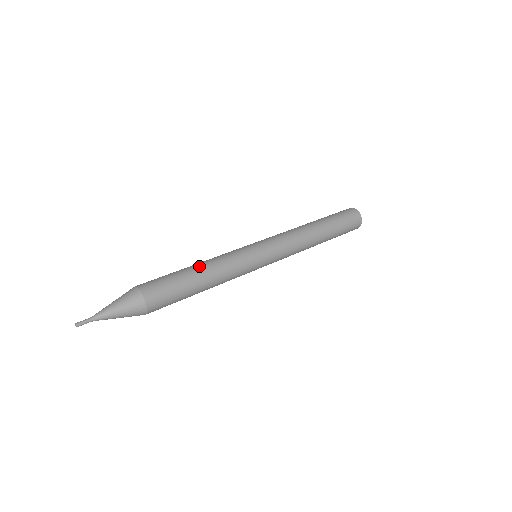
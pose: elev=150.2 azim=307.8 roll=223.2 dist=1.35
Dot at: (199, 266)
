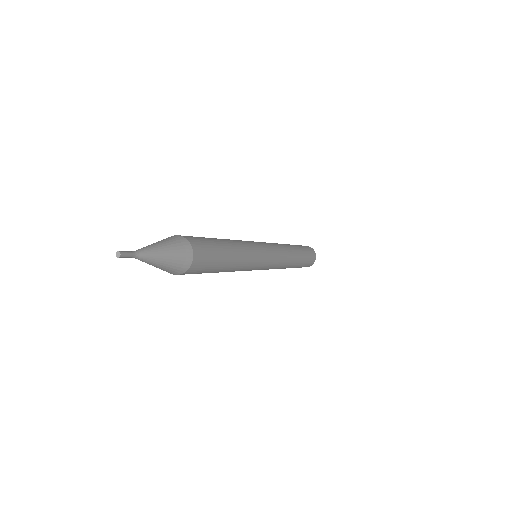
Dot at: (224, 239)
